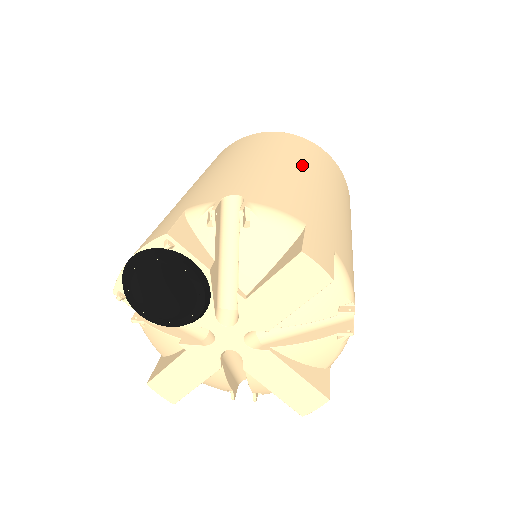
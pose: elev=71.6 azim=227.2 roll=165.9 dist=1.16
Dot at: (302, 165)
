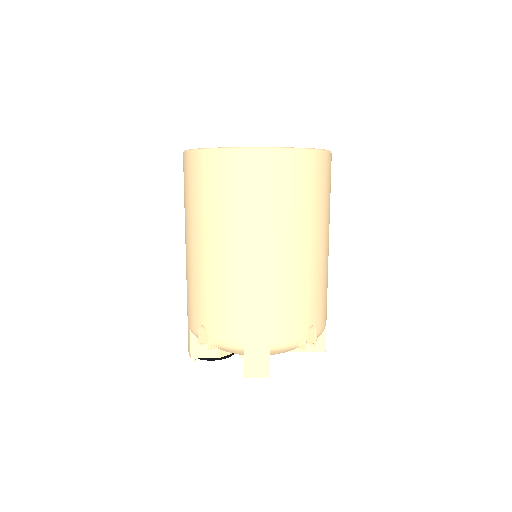
Dot at: (232, 239)
